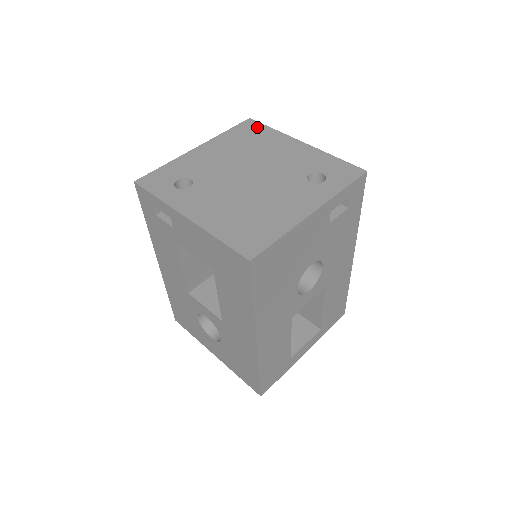
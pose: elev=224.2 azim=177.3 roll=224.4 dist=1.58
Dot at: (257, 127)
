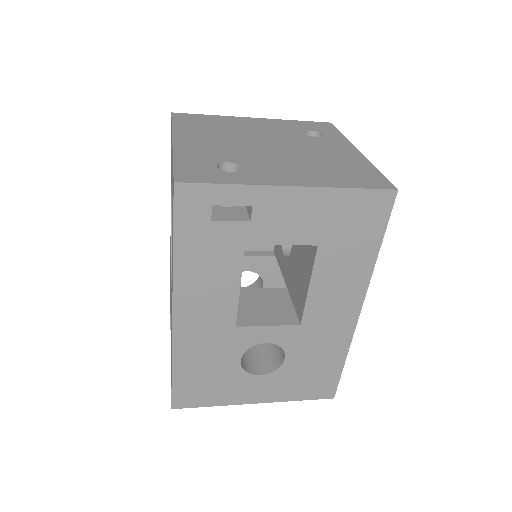
Dot at: (194, 116)
